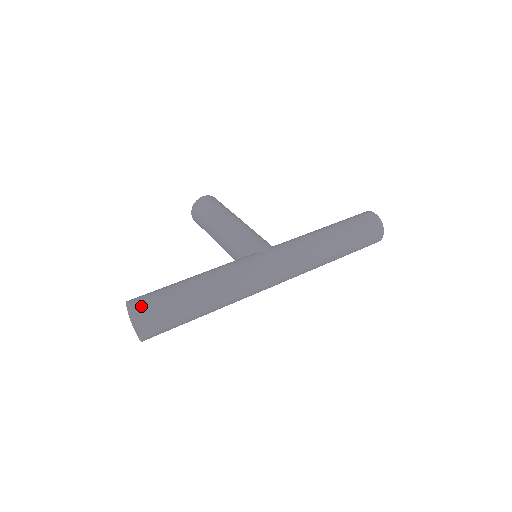
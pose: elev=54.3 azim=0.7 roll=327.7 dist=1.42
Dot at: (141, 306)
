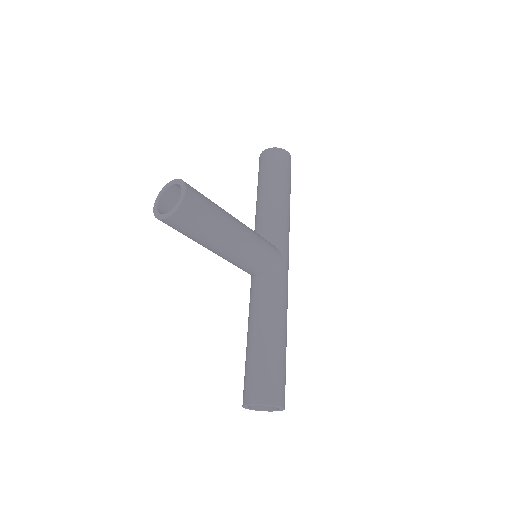
Dot at: (284, 399)
